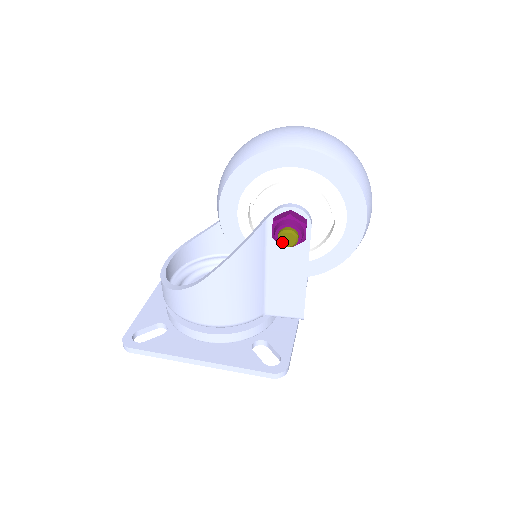
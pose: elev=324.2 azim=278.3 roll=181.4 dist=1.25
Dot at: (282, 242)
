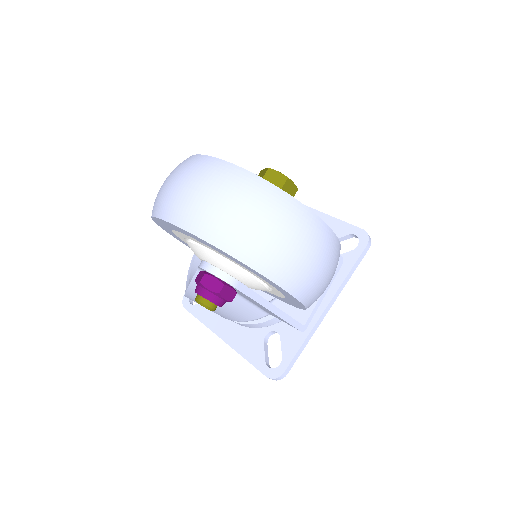
Dot at: occluded
